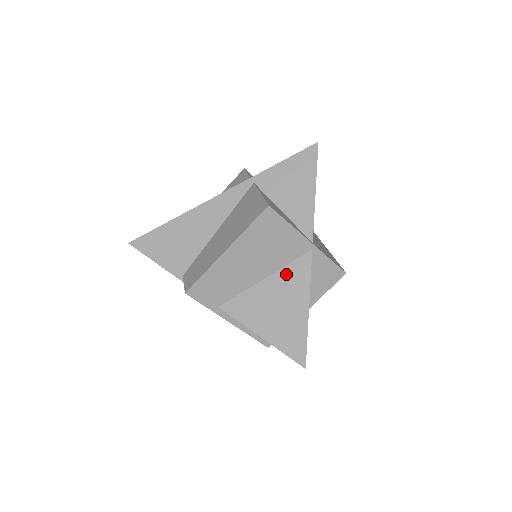
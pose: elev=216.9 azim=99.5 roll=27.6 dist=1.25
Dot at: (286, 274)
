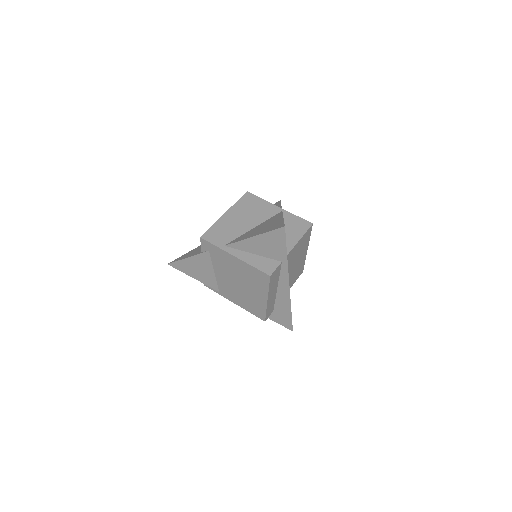
Dot at: (267, 221)
